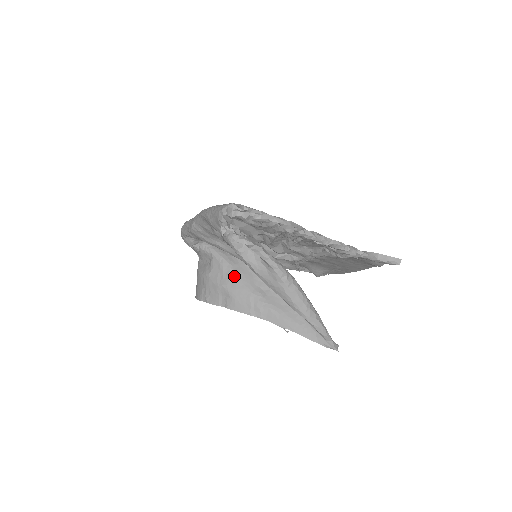
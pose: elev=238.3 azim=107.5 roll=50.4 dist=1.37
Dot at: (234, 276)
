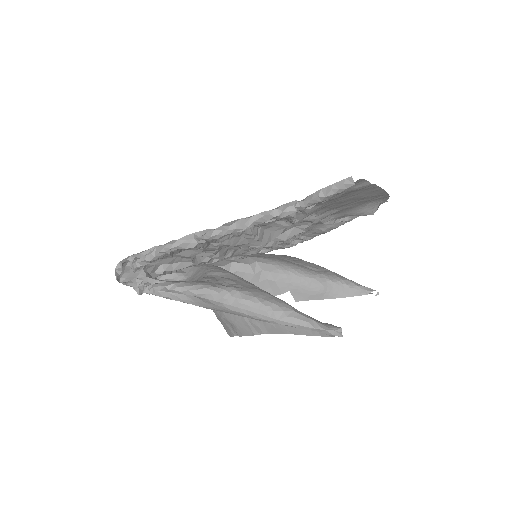
Dot at: occluded
